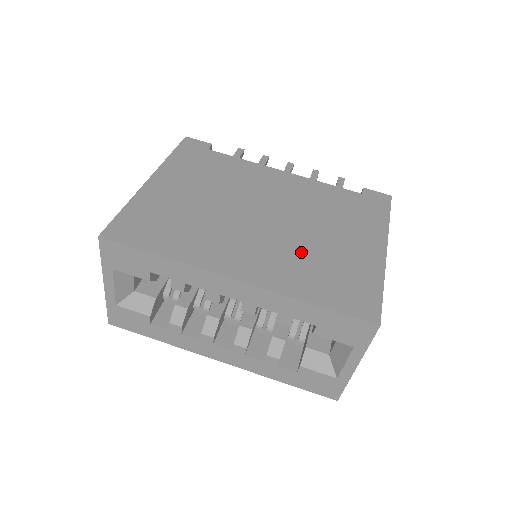
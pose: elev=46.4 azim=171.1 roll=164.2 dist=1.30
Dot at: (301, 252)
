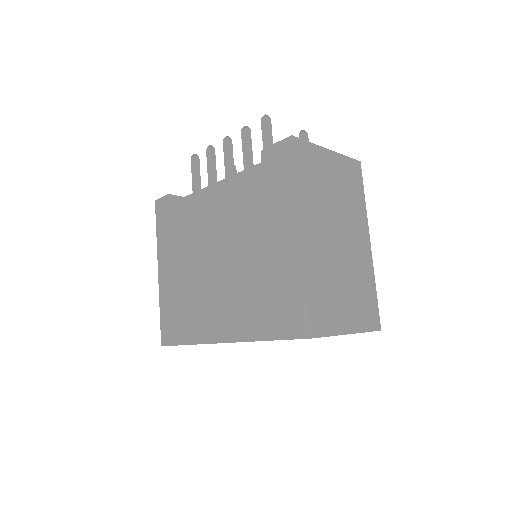
Dot at: (247, 286)
